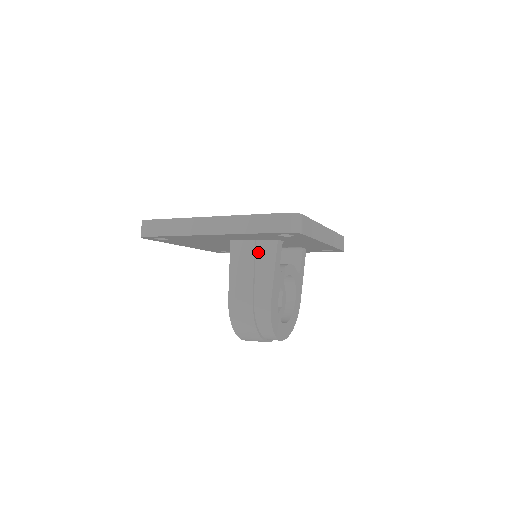
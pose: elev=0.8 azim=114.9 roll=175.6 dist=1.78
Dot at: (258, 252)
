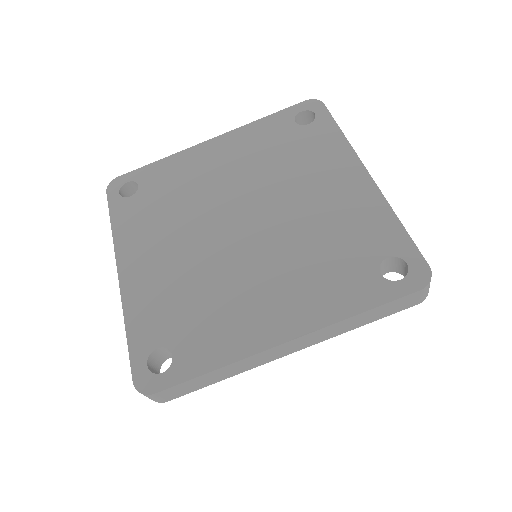
Dot at: occluded
